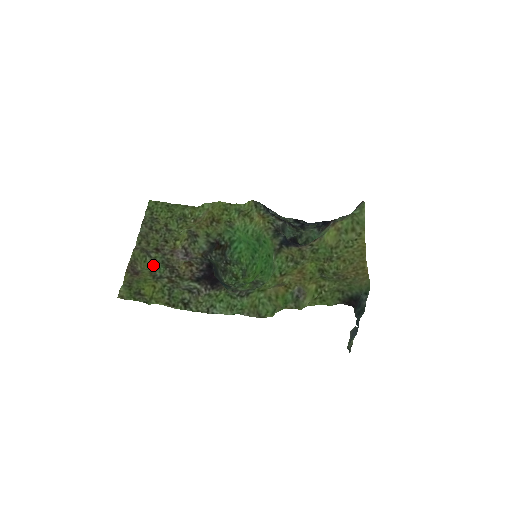
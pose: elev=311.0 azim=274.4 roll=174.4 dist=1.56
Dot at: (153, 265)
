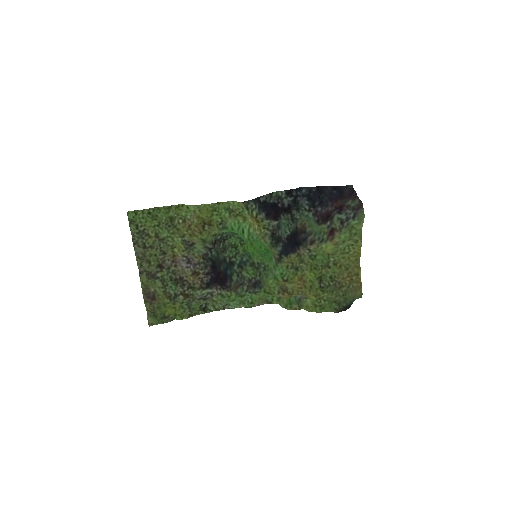
Dot at: (164, 285)
